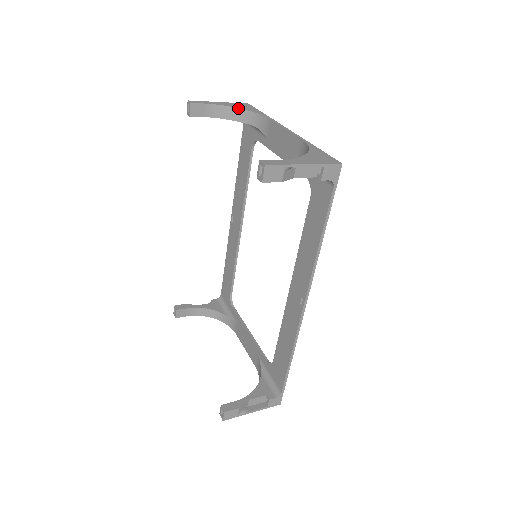
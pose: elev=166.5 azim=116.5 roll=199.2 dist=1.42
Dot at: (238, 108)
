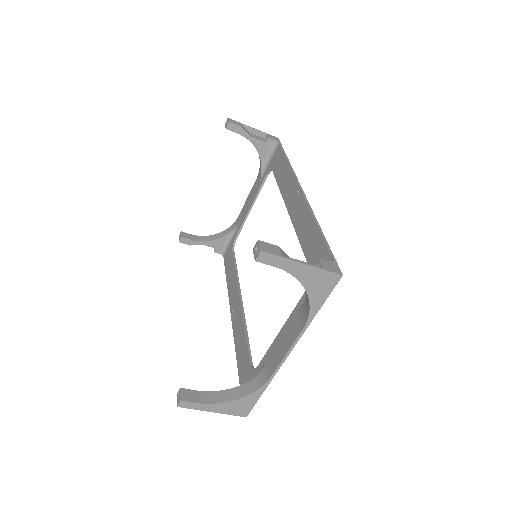
Dot at: (216, 234)
